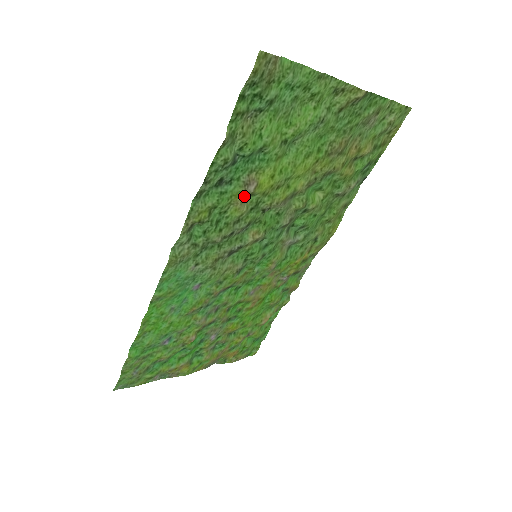
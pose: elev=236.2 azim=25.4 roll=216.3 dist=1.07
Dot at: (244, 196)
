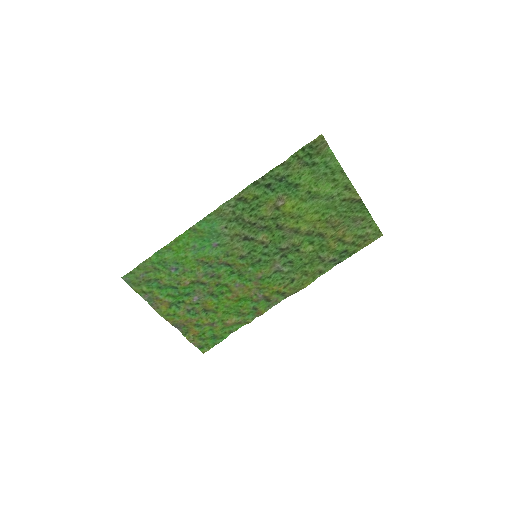
Dot at: (274, 205)
